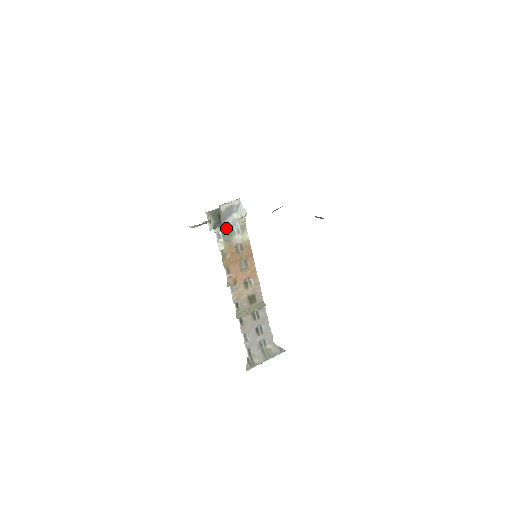
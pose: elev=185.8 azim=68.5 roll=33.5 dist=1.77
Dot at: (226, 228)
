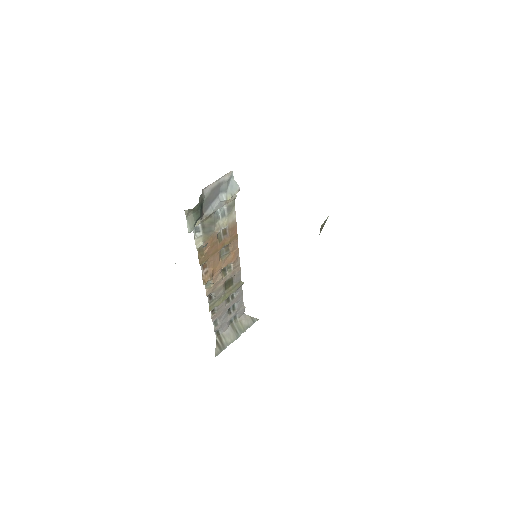
Dot at: (208, 216)
